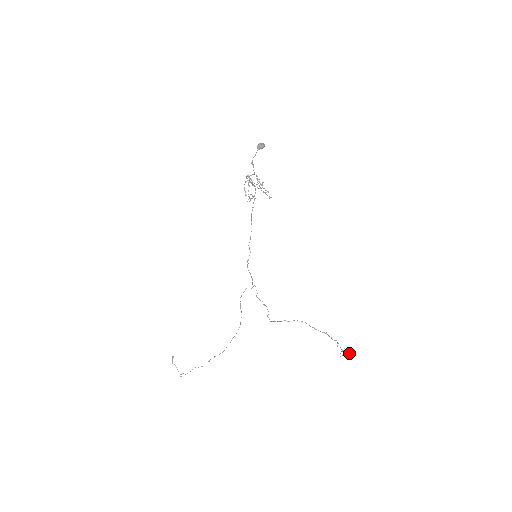
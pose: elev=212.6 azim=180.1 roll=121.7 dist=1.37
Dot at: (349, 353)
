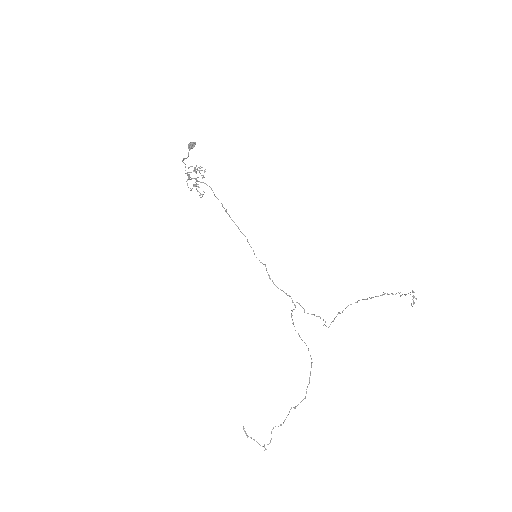
Dot at: occluded
